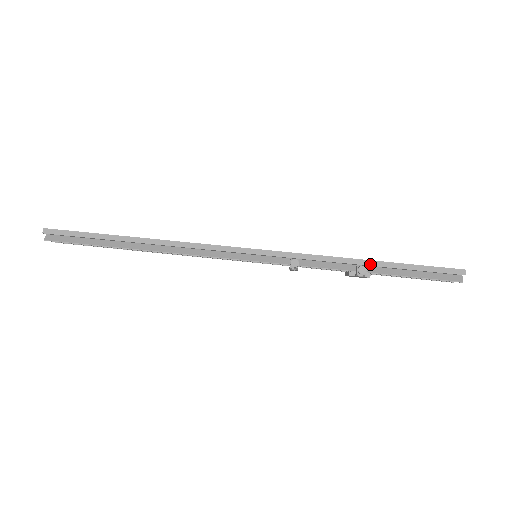
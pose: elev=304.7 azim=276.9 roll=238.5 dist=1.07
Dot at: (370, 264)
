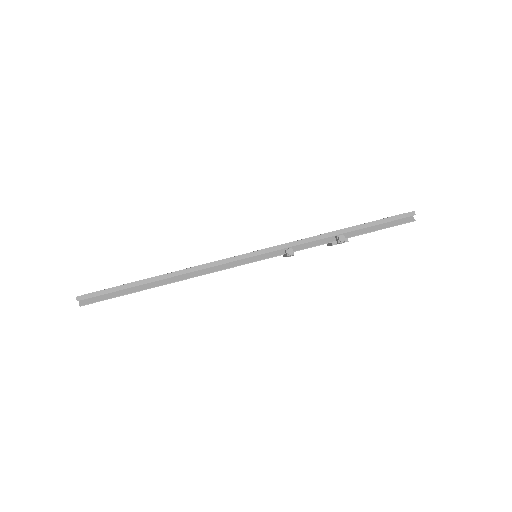
Dot at: (345, 232)
